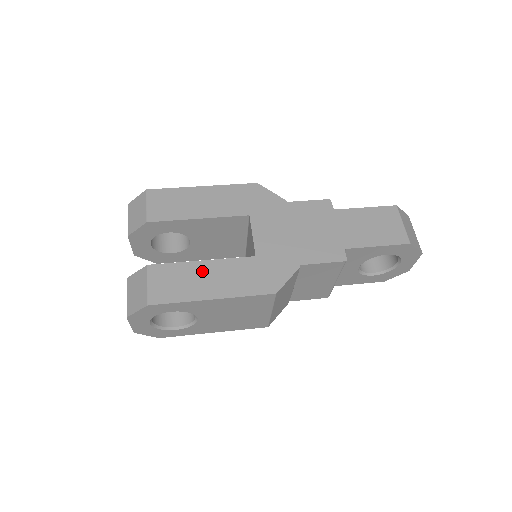
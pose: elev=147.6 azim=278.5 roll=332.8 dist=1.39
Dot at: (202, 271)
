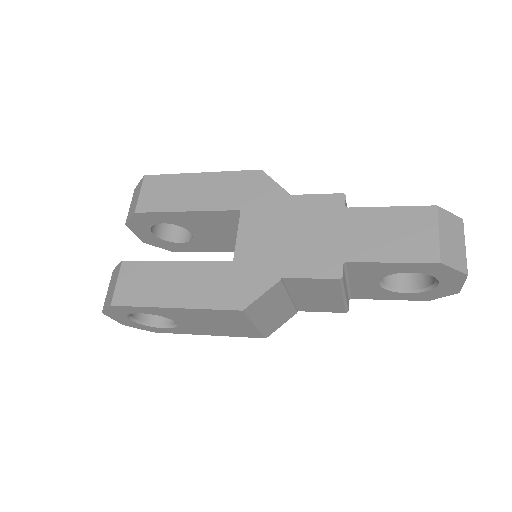
Dot at: (172, 273)
